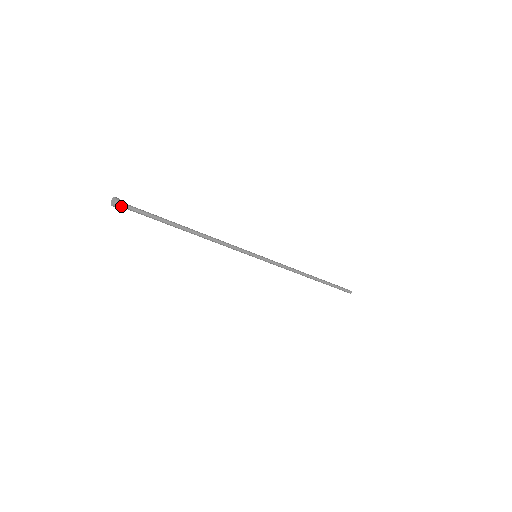
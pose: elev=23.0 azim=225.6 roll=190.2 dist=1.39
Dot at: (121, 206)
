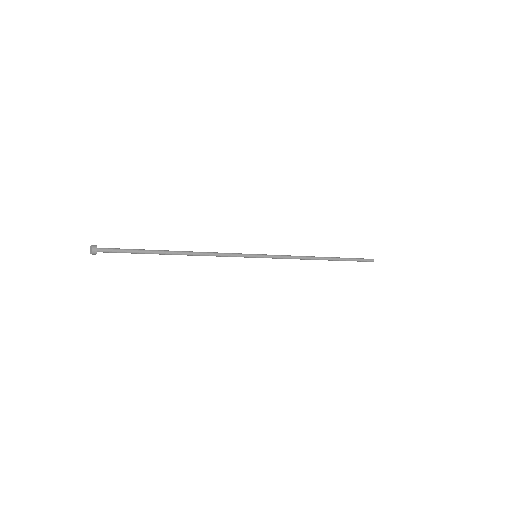
Dot at: (100, 251)
